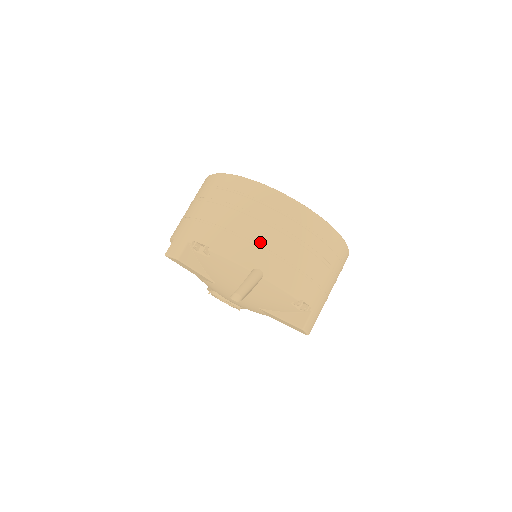
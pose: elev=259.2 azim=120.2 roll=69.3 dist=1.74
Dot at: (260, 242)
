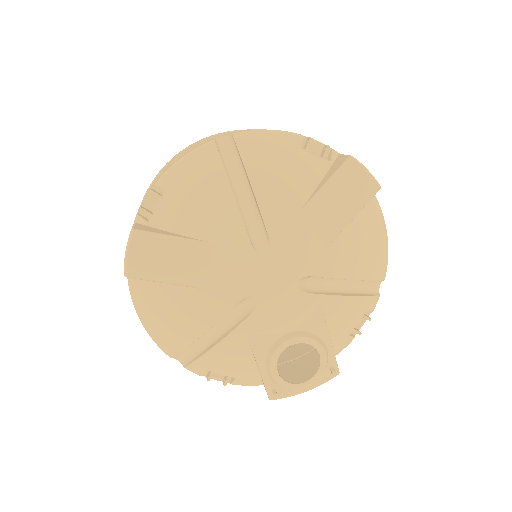
Dot at: (202, 142)
